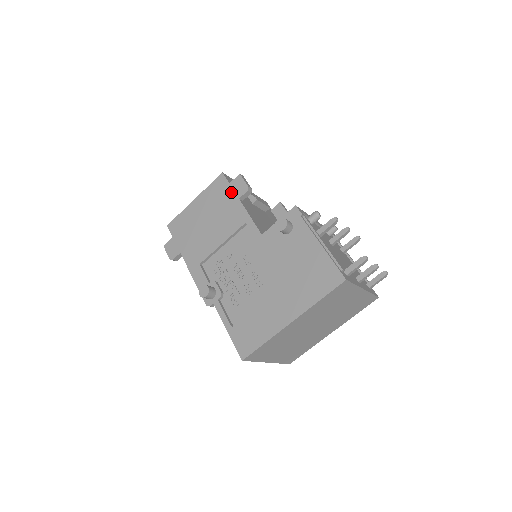
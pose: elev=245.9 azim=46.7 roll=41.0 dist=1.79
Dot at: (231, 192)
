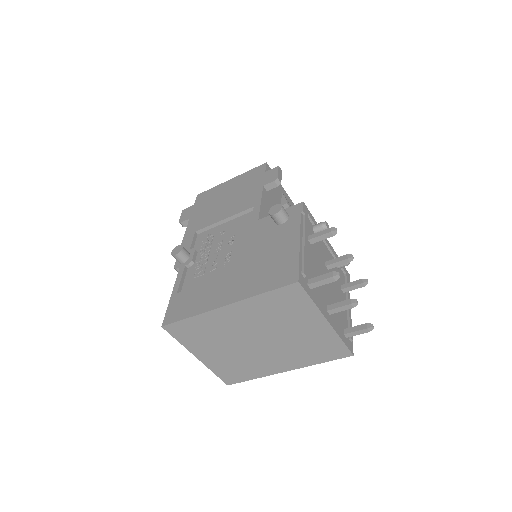
Dot at: (261, 179)
